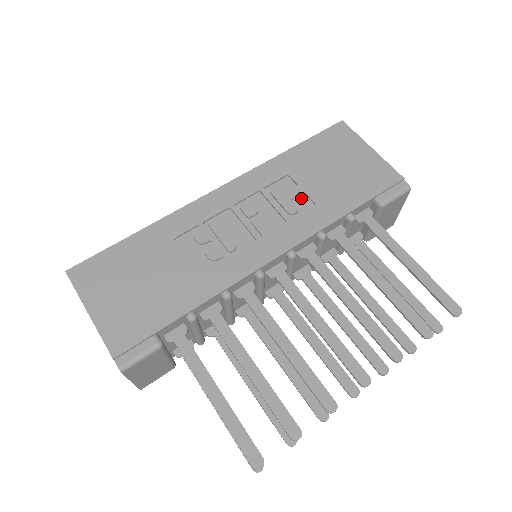
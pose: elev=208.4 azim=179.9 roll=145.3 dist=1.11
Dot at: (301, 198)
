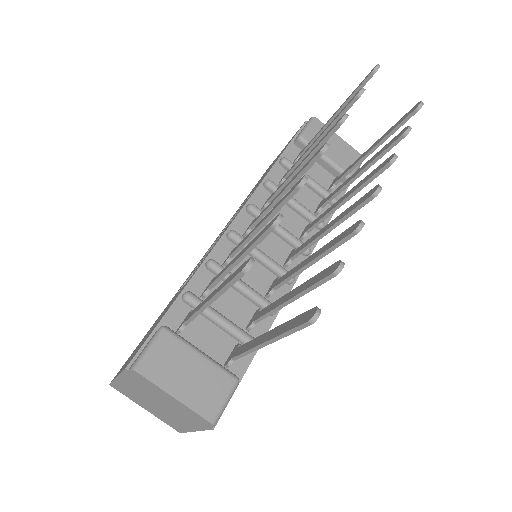
Dot at: occluded
